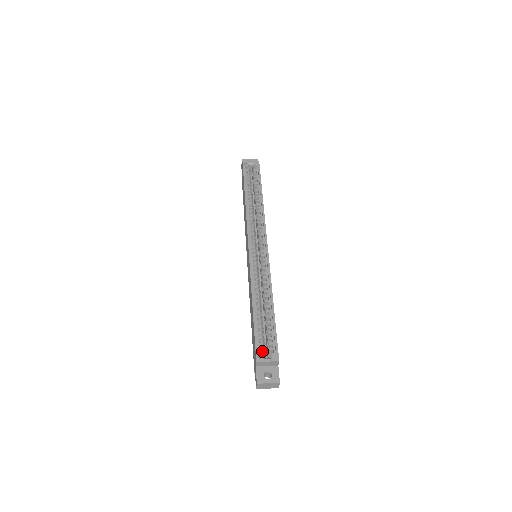
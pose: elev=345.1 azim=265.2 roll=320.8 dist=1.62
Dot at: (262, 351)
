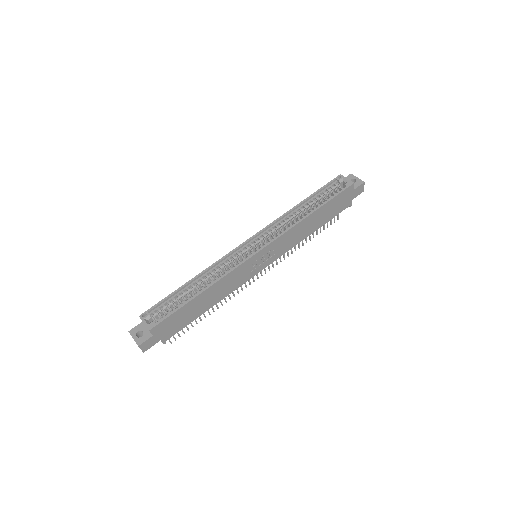
Dot at: (154, 315)
